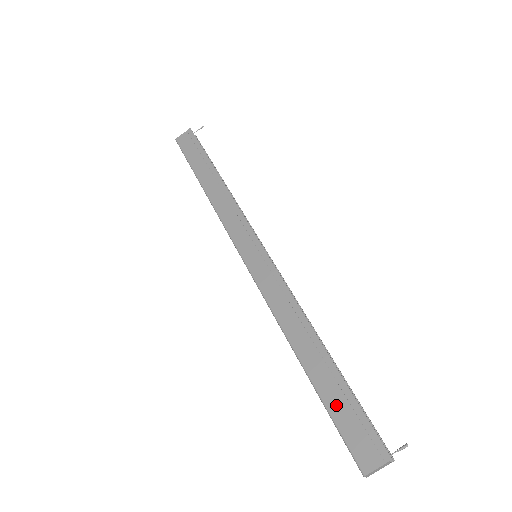
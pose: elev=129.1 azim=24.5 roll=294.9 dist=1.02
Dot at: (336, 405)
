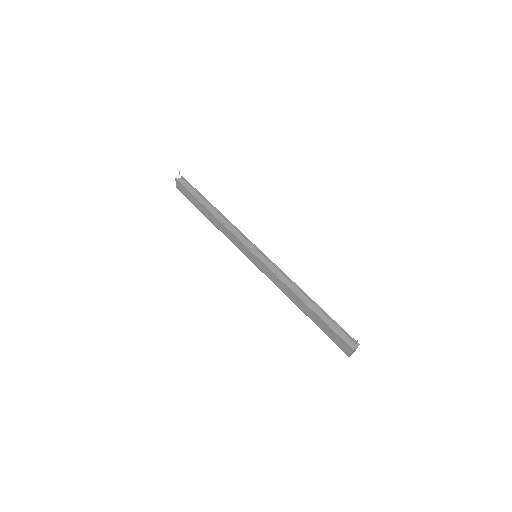
Dot at: (325, 330)
